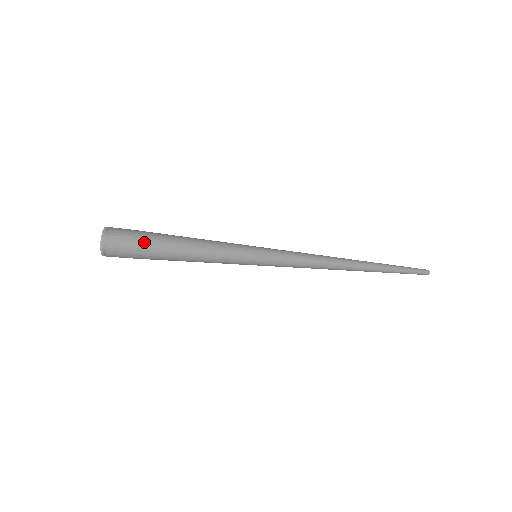
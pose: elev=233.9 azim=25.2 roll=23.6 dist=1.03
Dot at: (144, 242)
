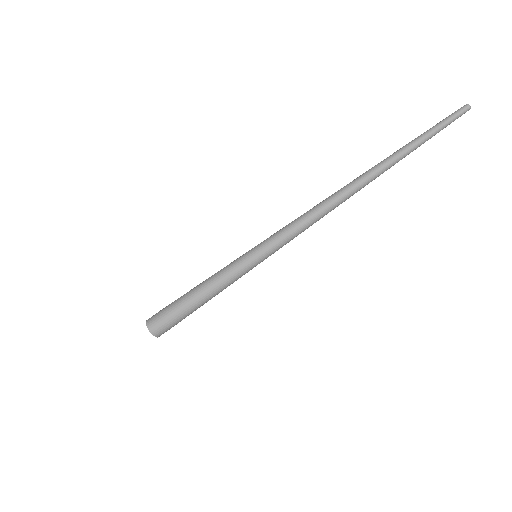
Dot at: (170, 318)
